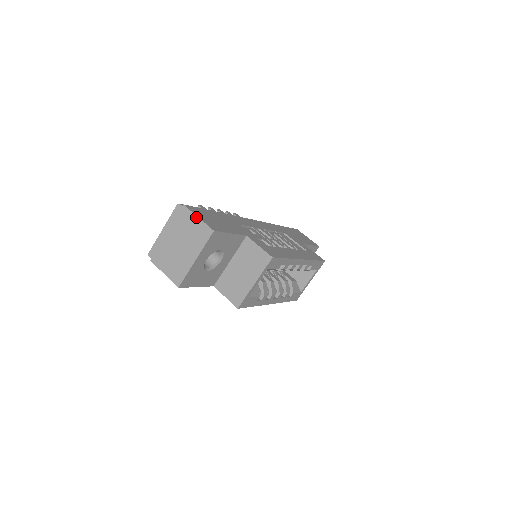
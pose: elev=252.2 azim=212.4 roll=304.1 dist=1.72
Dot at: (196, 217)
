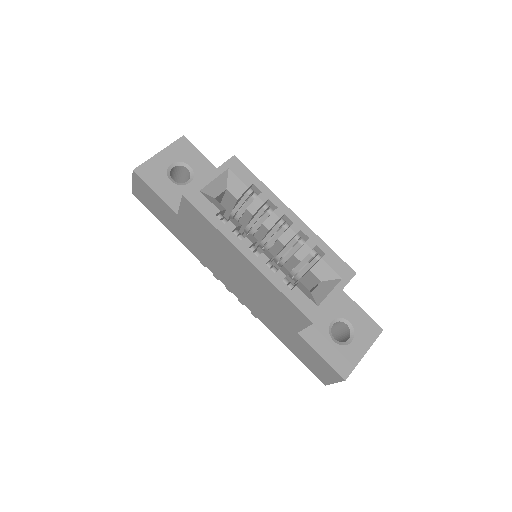
Dot at: occluded
